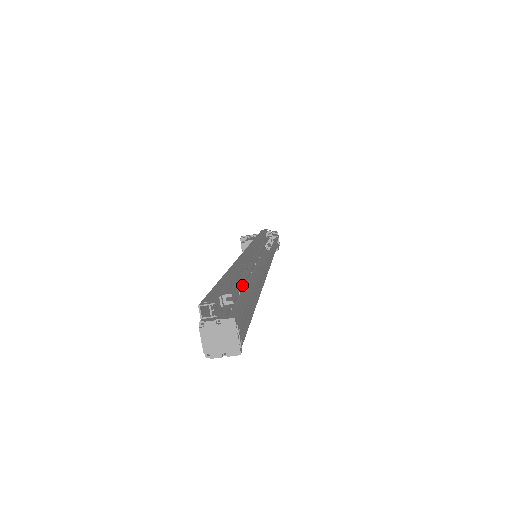
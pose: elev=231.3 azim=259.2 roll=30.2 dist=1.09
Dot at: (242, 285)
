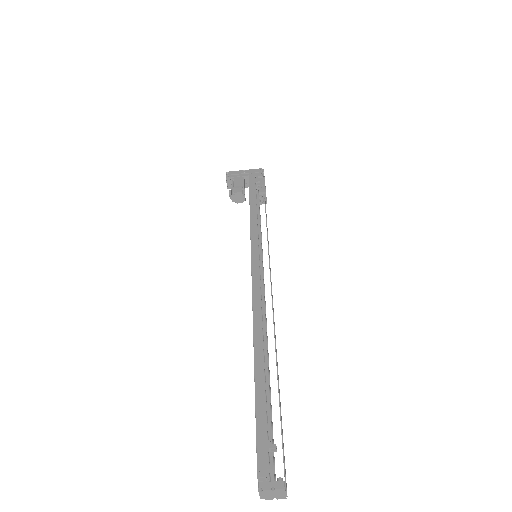
Dot at: occluded
